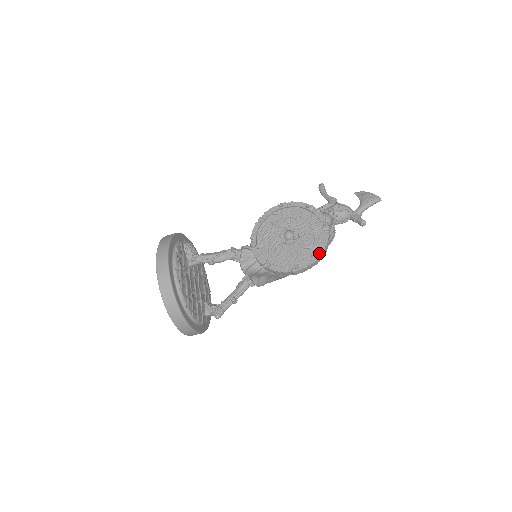
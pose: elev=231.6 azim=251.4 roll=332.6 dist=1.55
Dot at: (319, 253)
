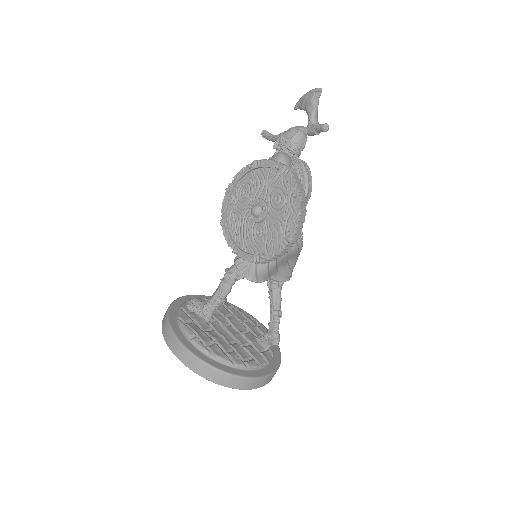
Dot at: (296, 200)
